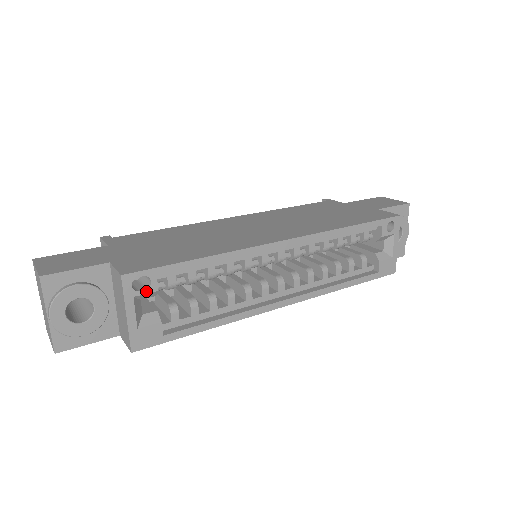
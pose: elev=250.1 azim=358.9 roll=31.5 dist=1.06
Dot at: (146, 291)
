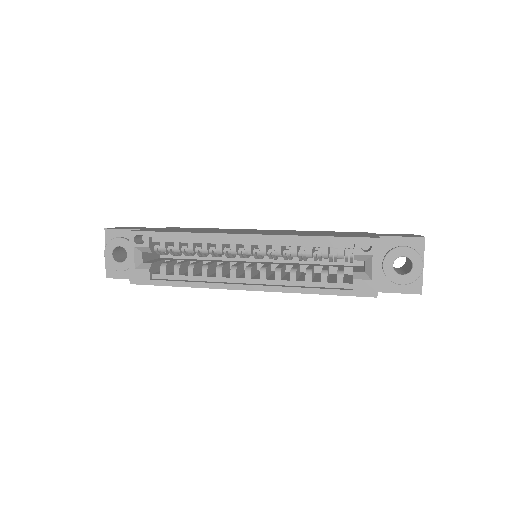
Dot at: (142, 245)
